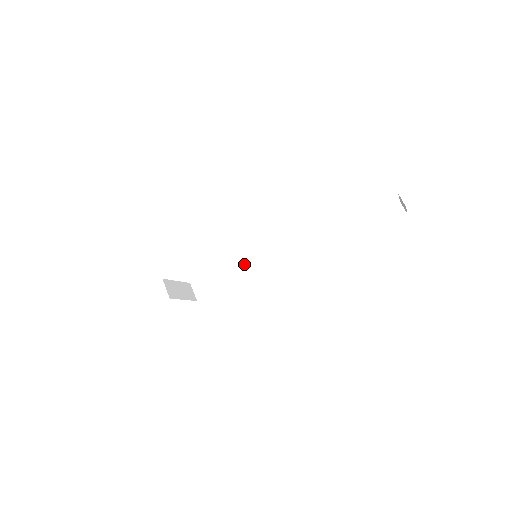
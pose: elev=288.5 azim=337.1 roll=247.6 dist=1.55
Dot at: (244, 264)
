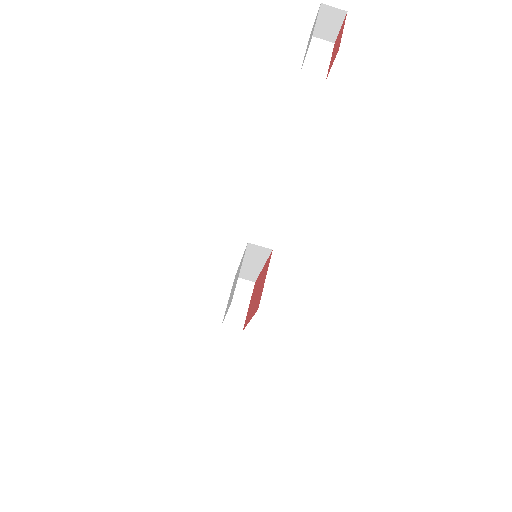
Dot at: (254, 259)
